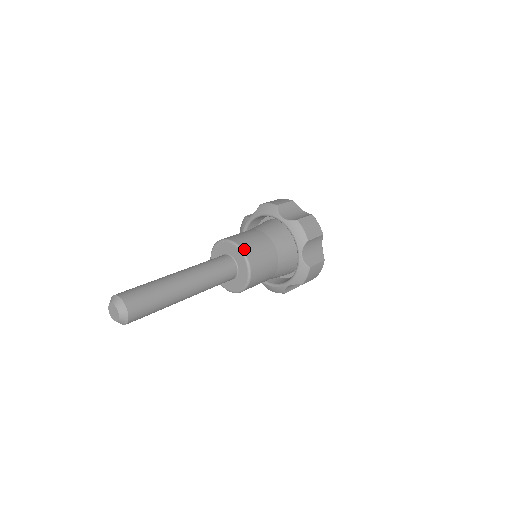
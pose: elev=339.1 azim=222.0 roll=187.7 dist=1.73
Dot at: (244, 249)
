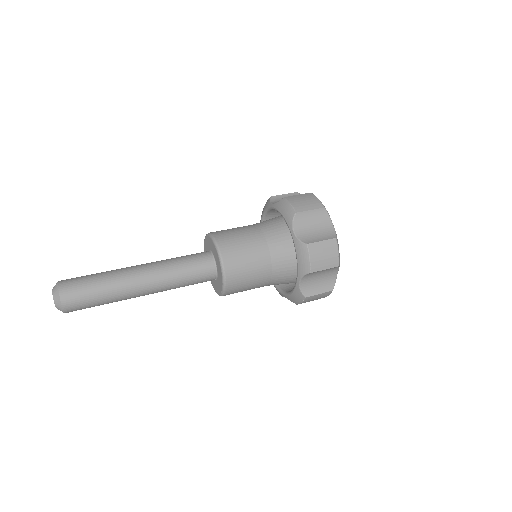
Dot at: (225, 262)
